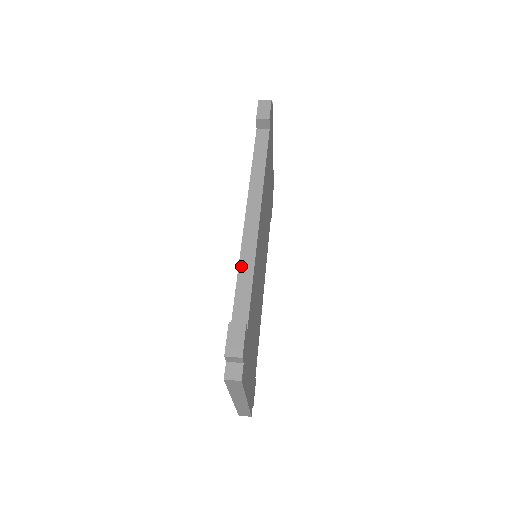
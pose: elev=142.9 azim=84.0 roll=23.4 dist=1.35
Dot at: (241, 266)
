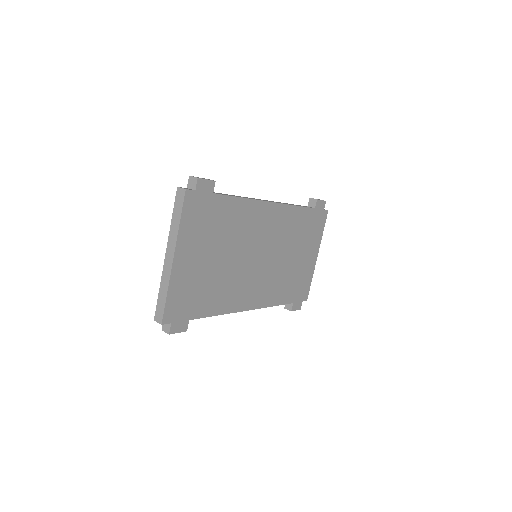
Dot at: (239, 196)
